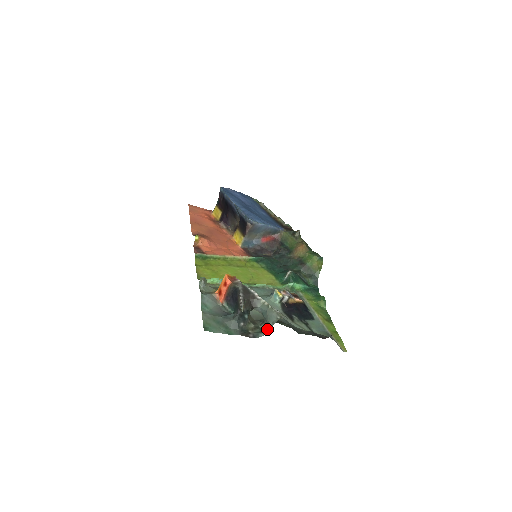
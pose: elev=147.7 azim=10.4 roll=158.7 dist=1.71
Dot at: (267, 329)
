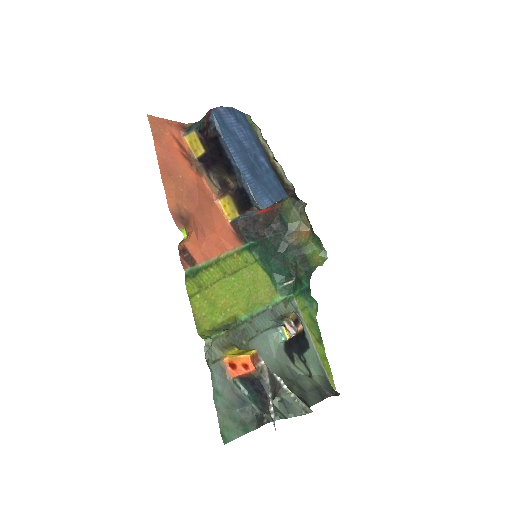
Dot at: (286, 418)
